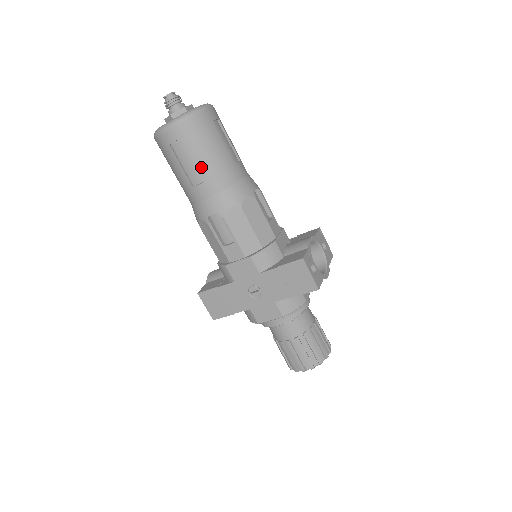
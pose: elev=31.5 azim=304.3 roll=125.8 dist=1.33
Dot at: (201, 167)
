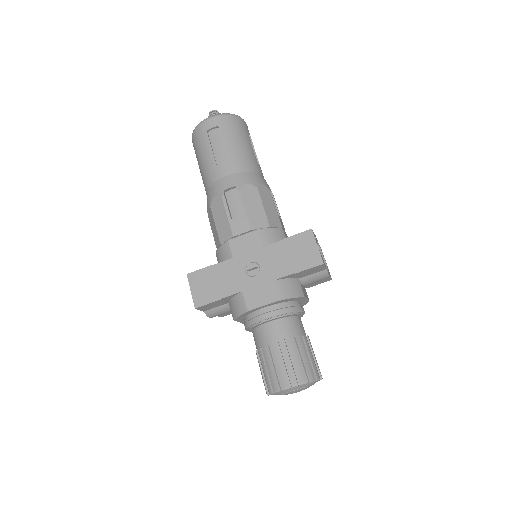
Dot at: (230, 149)
